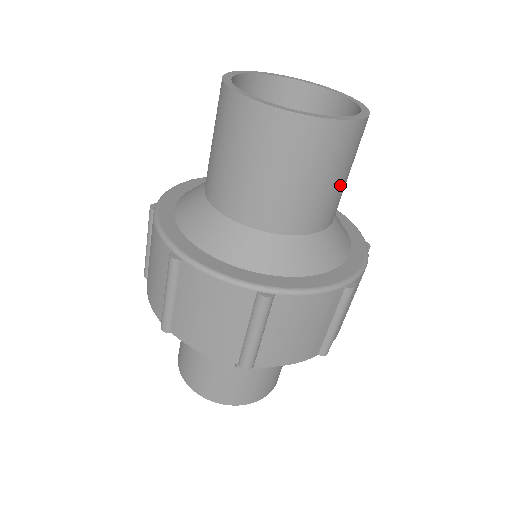
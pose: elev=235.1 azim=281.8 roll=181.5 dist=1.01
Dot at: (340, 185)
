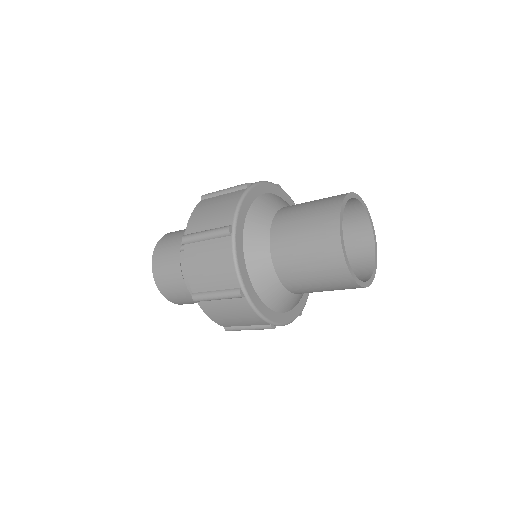
Dot at: occluded
